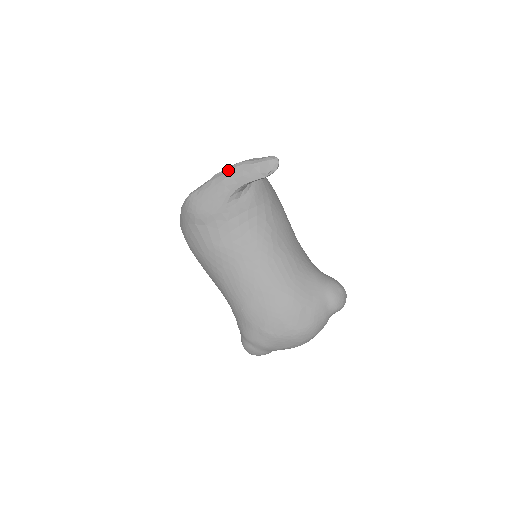
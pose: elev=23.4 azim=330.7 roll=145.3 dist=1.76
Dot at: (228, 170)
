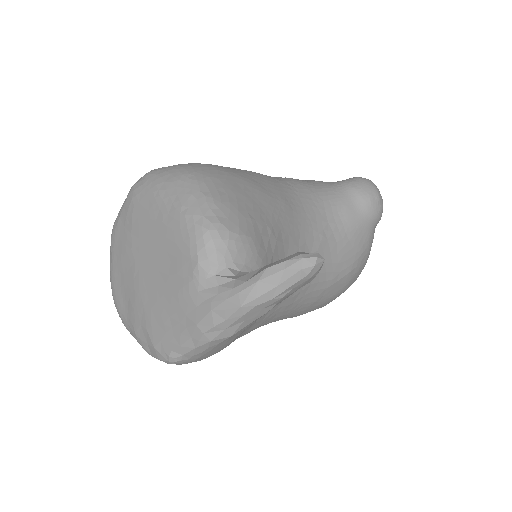
Dot at: (229, 324)
